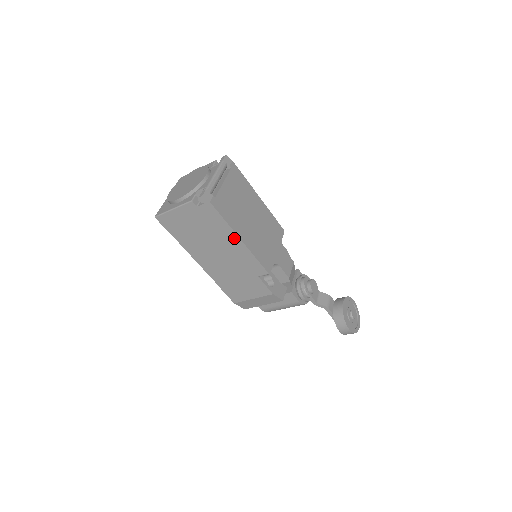
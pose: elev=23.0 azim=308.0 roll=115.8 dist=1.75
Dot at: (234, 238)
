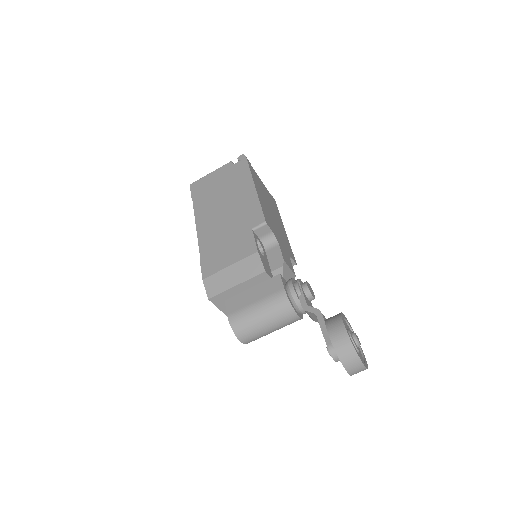
Dot at: (249, 187)
